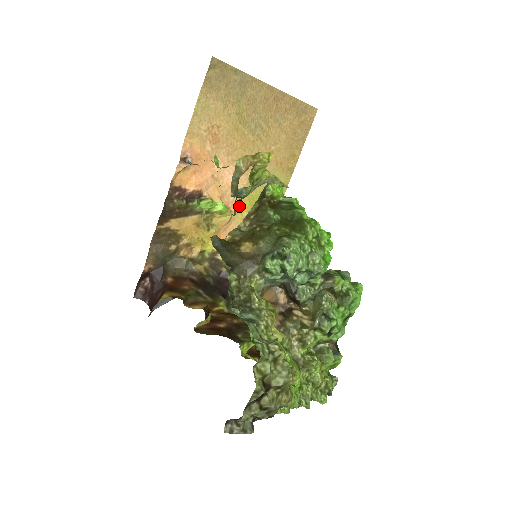
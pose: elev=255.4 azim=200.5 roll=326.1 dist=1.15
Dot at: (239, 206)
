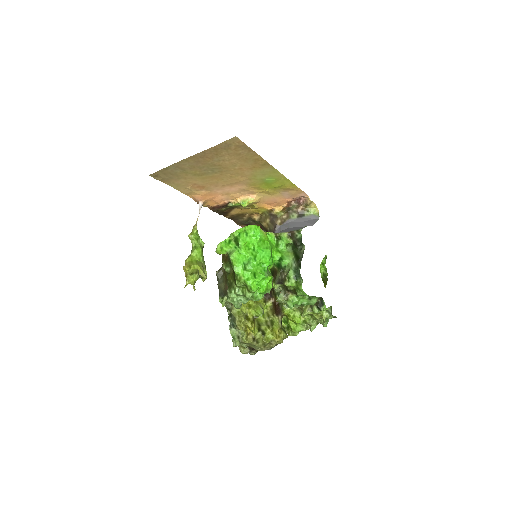
Dot at: (257, 191)
